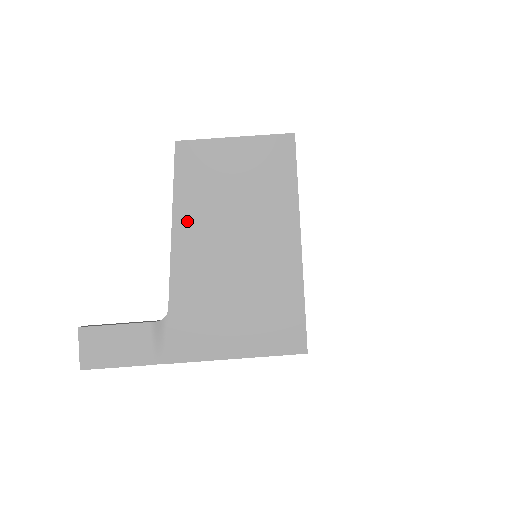
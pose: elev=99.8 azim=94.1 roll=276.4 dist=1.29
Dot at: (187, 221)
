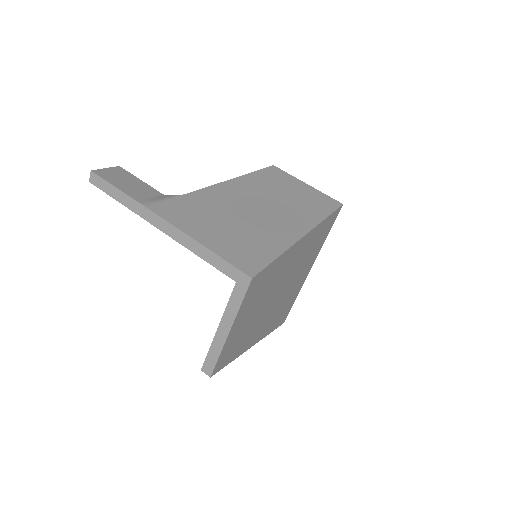
Dot at: (245, 183)
